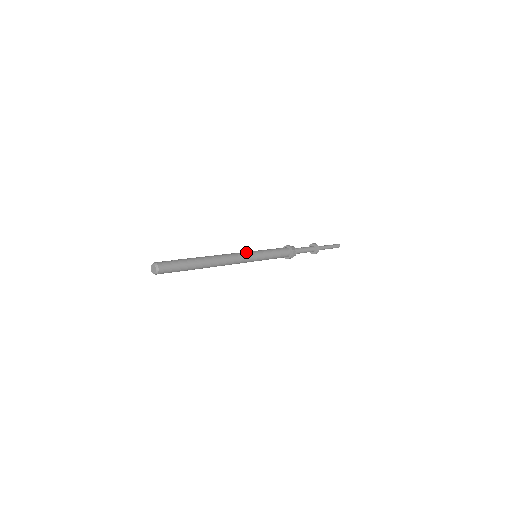
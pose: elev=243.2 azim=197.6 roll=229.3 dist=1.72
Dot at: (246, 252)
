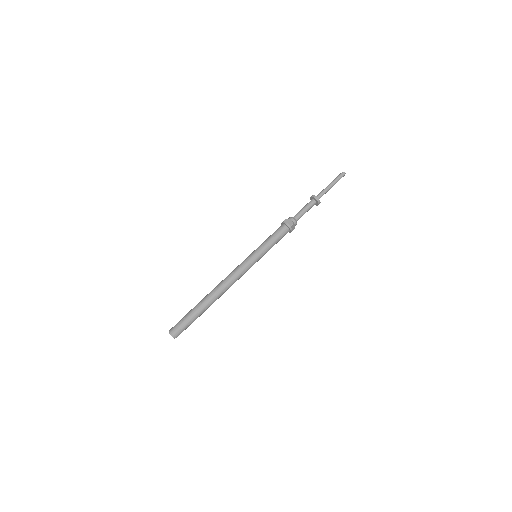
Dot at: (244, 262)
